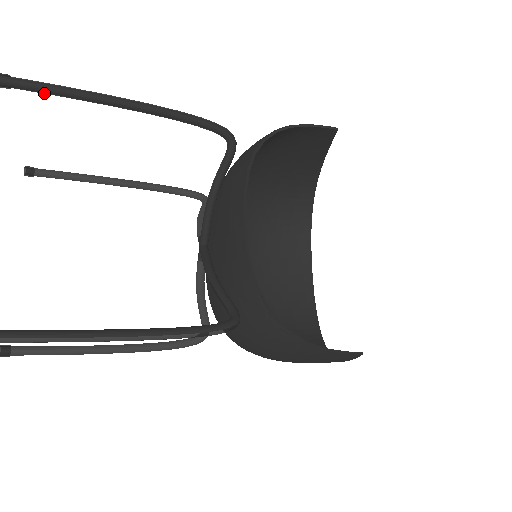
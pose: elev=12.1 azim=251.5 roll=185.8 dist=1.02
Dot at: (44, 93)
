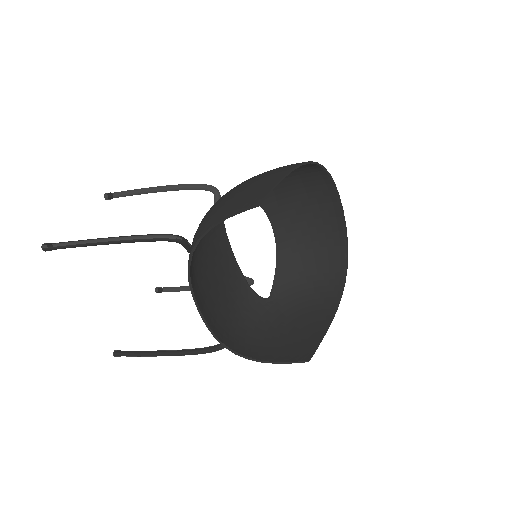
Dot at: (66, 247)
